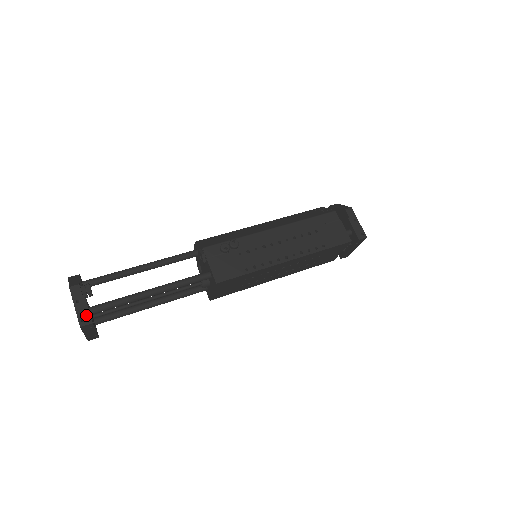
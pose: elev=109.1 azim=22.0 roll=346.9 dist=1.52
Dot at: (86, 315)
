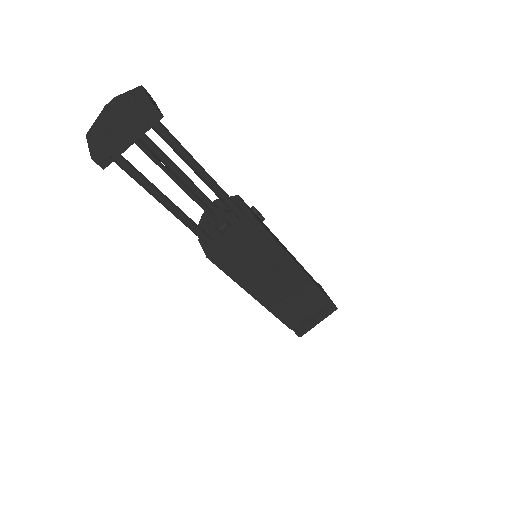
Dot at: (158, 108)
